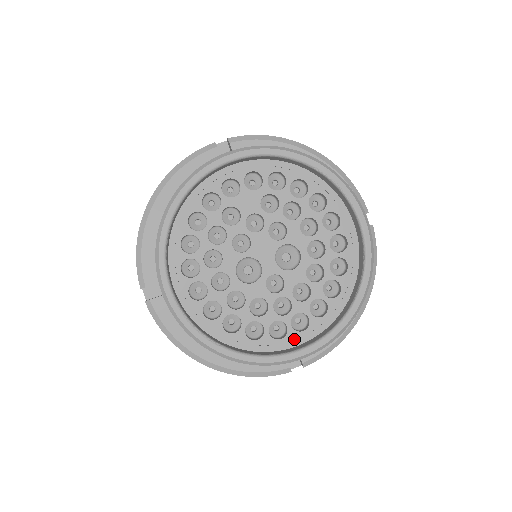
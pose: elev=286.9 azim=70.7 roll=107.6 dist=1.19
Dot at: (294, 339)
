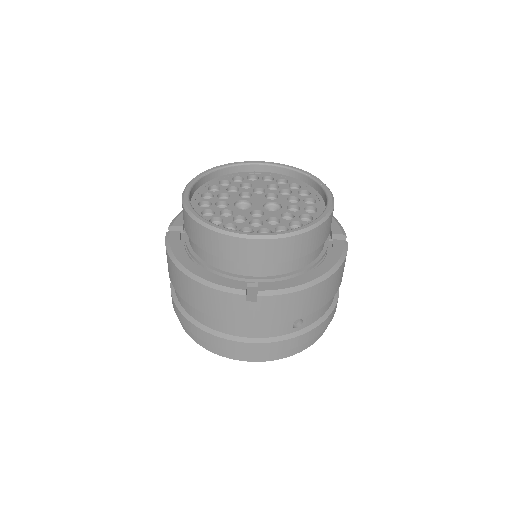
Dot at: occluded
